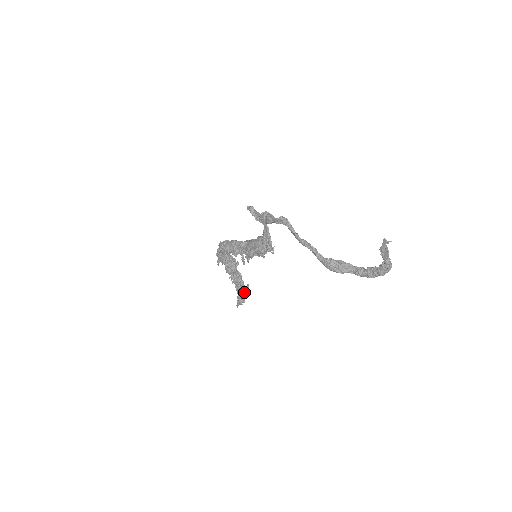
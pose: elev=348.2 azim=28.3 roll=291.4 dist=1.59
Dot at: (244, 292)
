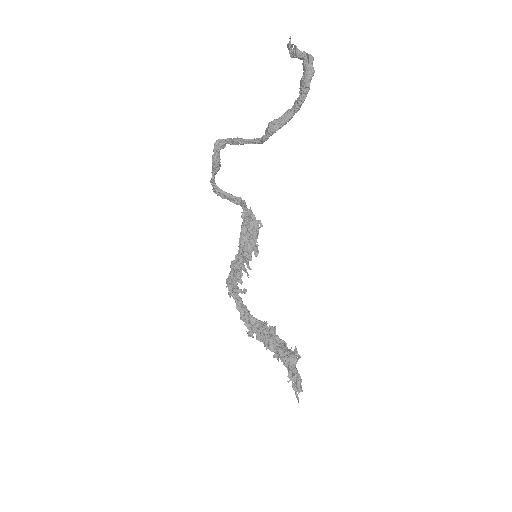
Dot at: (293, 361)
